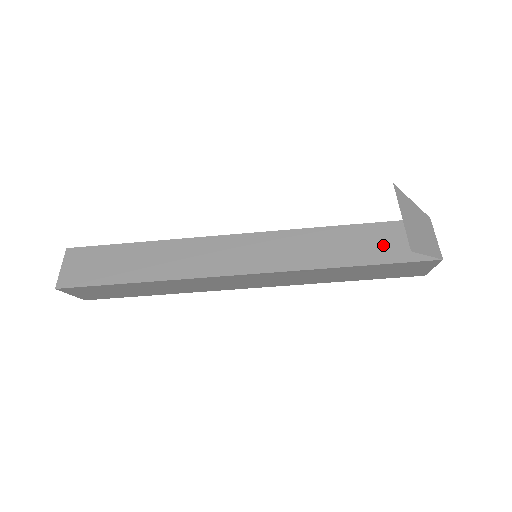
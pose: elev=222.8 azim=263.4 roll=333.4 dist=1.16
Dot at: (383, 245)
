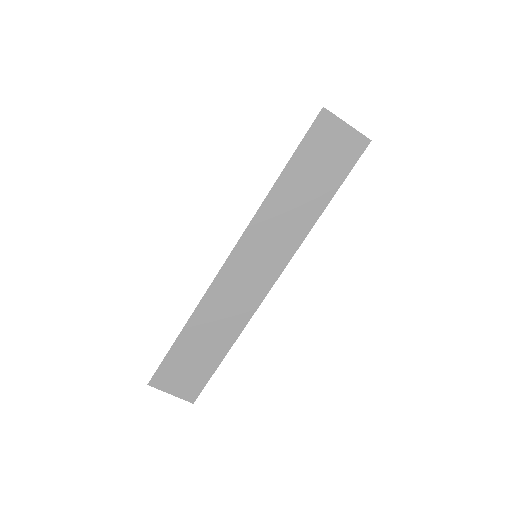
Dot at: occluded
